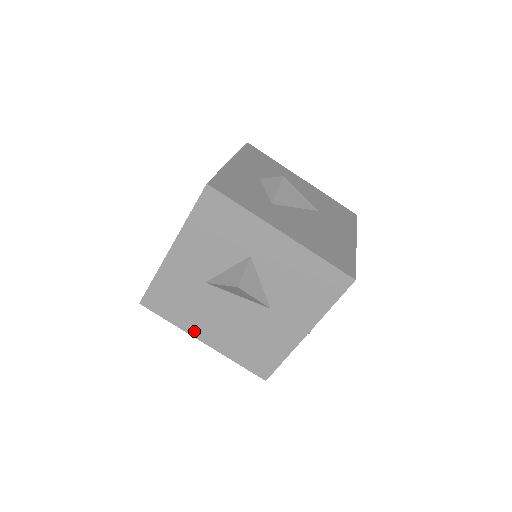
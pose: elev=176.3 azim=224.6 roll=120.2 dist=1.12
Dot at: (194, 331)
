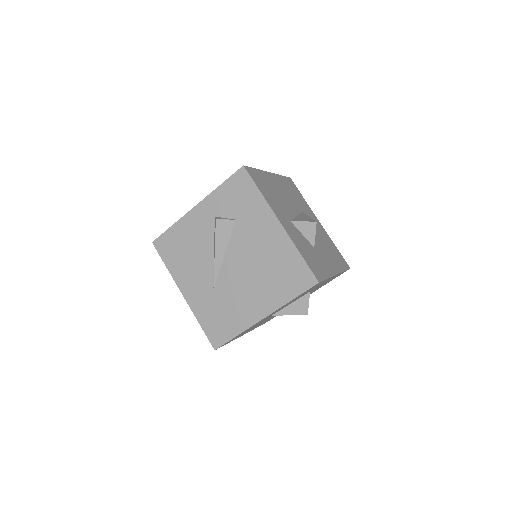
Dot at: occluded
